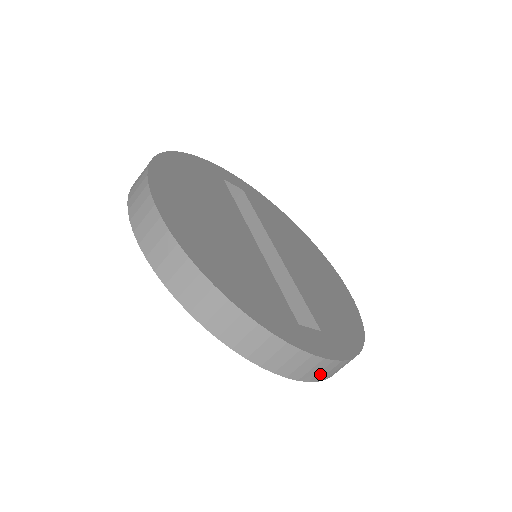
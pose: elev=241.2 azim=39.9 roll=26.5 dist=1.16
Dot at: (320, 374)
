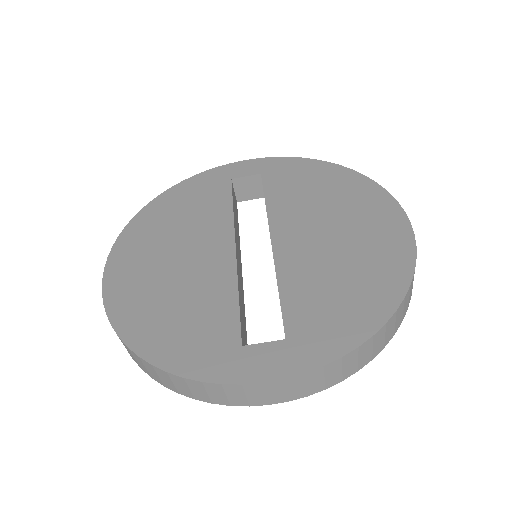
Dot at: (294, 392)
